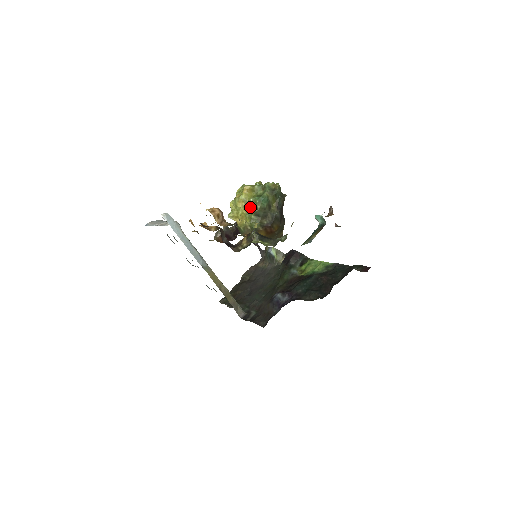
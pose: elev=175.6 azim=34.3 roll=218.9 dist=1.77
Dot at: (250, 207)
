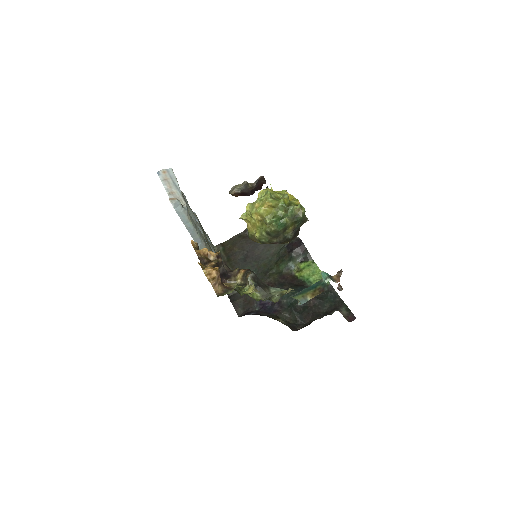
Dot at: (265, 223)
